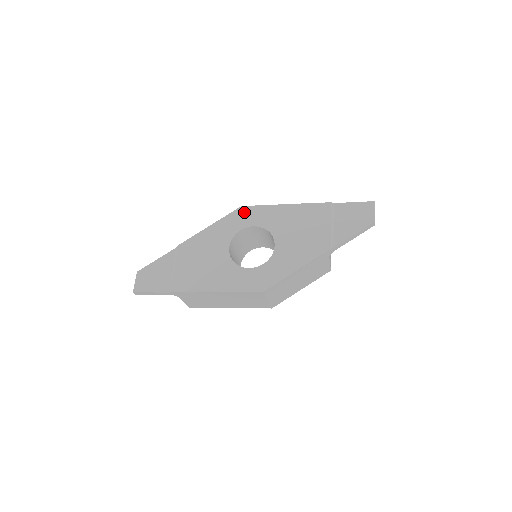
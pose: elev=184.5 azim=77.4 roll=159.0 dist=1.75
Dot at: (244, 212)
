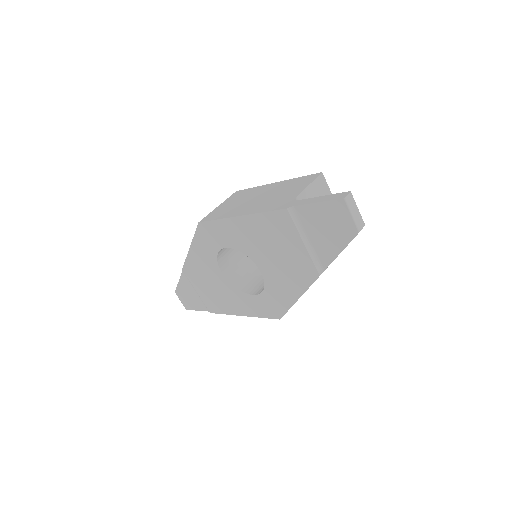
Dot at: (206, 230)
